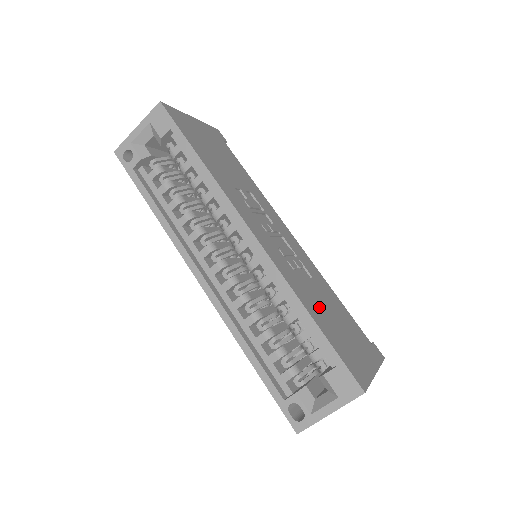
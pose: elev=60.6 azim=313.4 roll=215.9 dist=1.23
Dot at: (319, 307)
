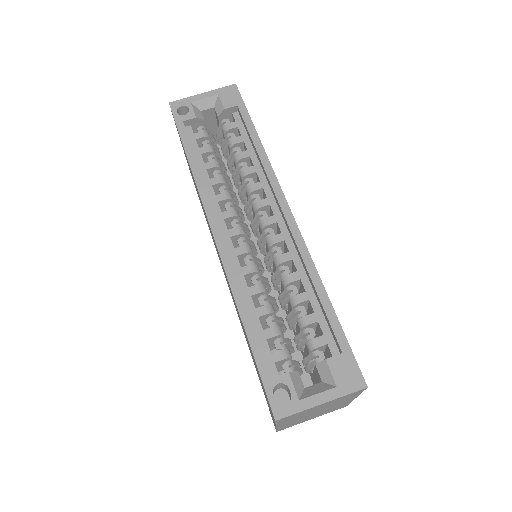
Dot at: occluded
